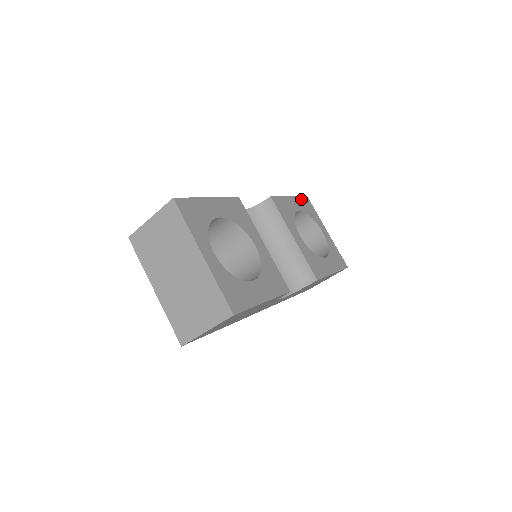
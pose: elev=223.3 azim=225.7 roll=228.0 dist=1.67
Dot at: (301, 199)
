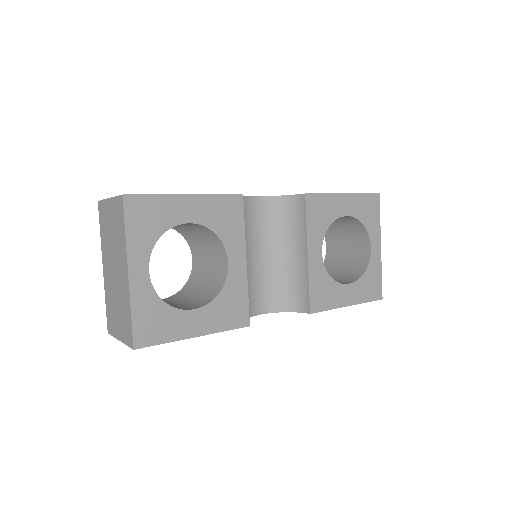
Dot at: (364, 198)
